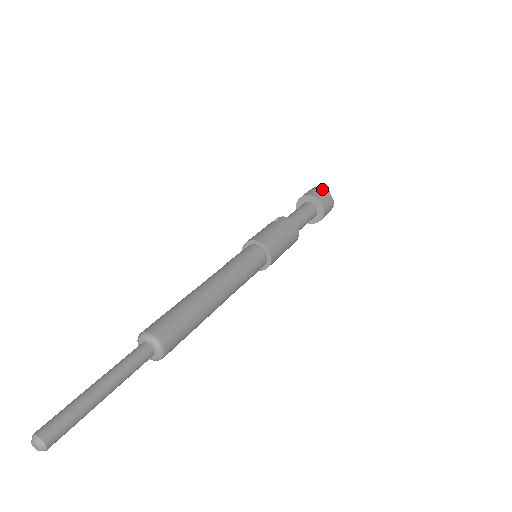
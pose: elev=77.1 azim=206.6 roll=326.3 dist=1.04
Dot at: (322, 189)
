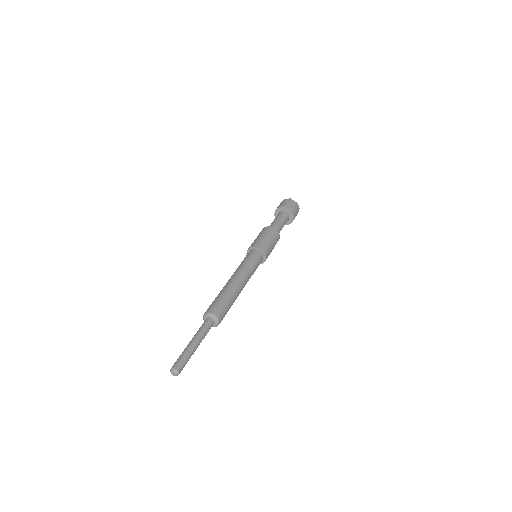
Dot at: (285, 200)
